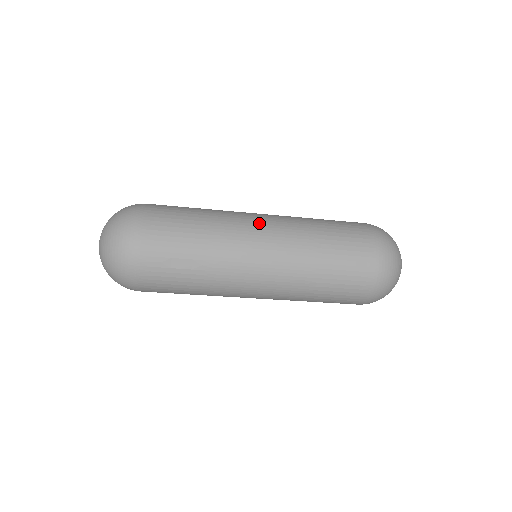
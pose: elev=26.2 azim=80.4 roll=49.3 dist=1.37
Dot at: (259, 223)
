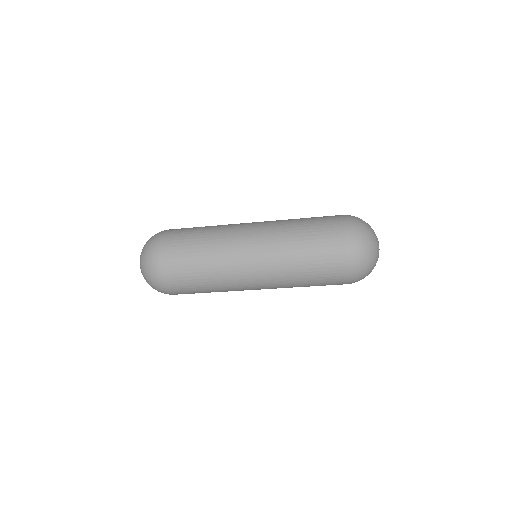
Dot at: (248, 266)
